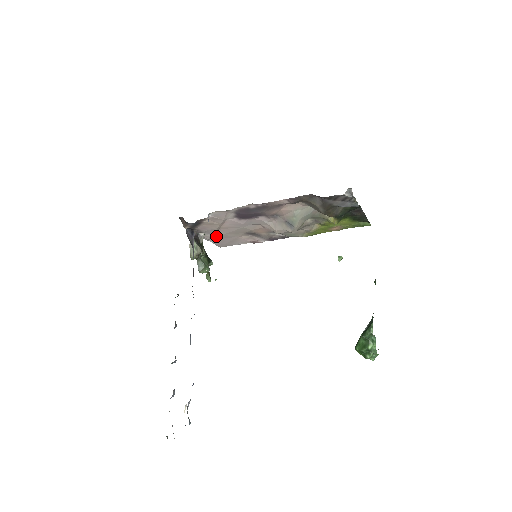
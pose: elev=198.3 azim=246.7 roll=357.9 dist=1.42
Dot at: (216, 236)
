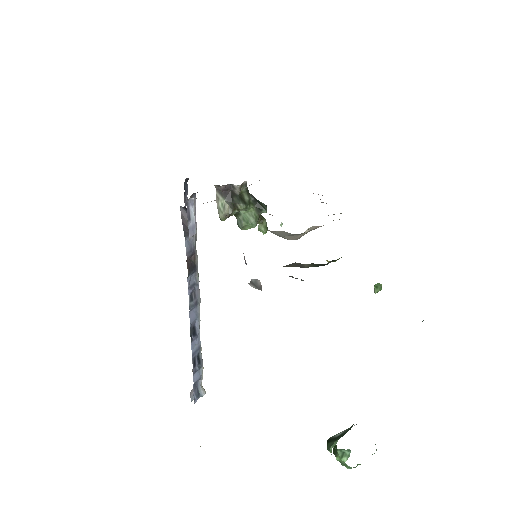
Dot at: occluded
